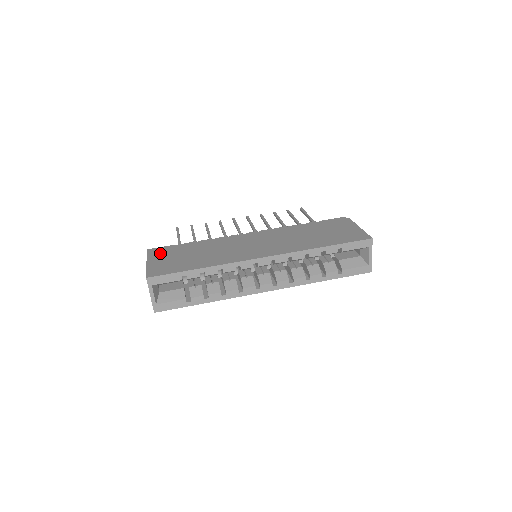
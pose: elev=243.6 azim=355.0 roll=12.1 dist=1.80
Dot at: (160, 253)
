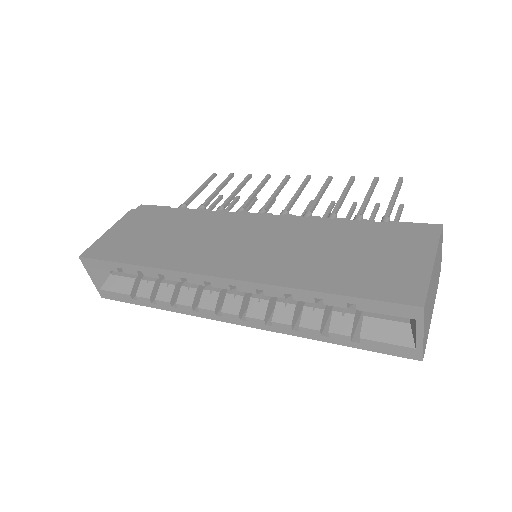
Dot at: (136, 218)
